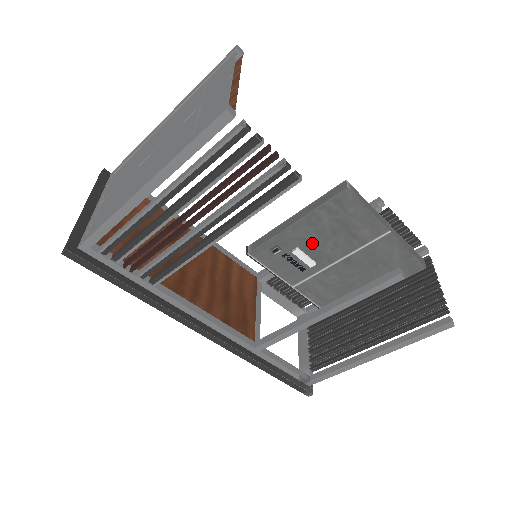
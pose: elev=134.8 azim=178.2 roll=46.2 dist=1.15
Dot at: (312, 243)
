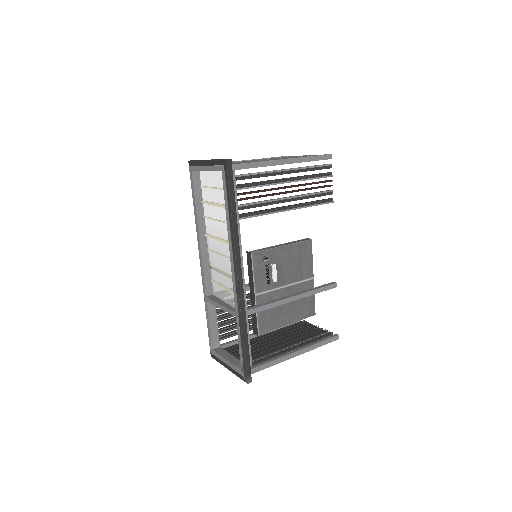
Dot at: (282, 265)
